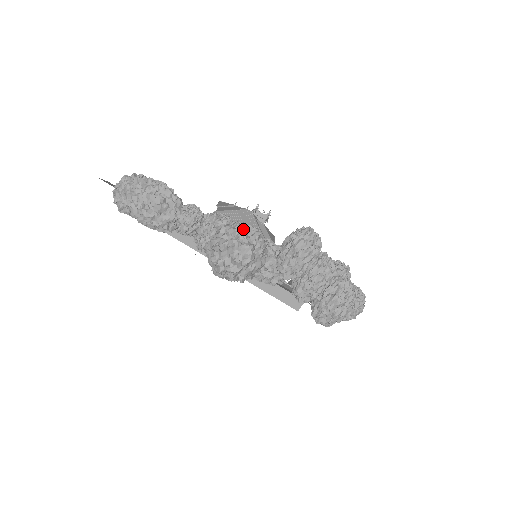
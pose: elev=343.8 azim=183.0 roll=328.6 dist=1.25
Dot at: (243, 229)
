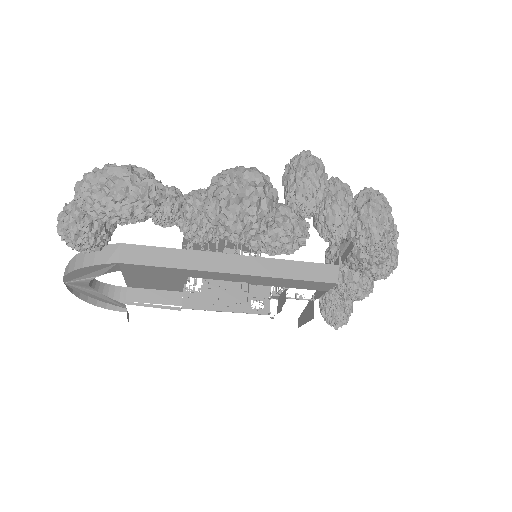
Dot at: occluded
